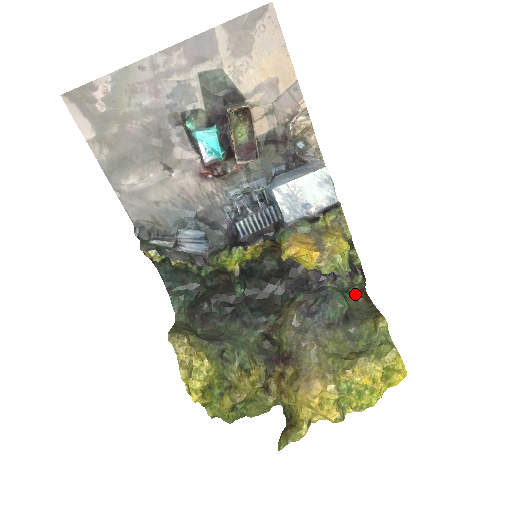
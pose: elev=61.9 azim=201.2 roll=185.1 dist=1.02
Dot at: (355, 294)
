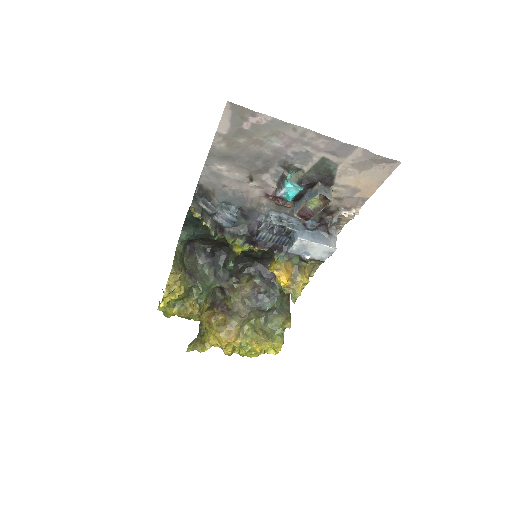
Dot at: occluded
